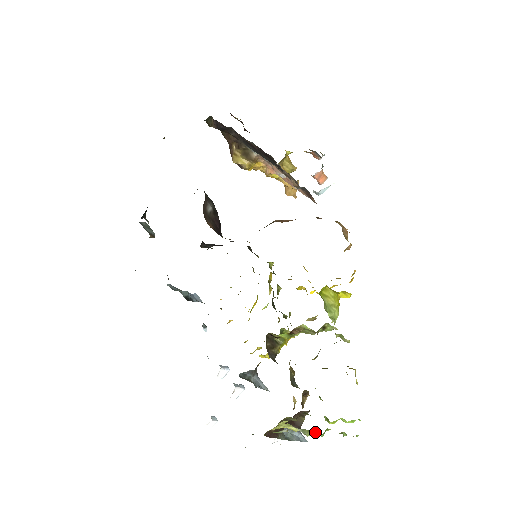
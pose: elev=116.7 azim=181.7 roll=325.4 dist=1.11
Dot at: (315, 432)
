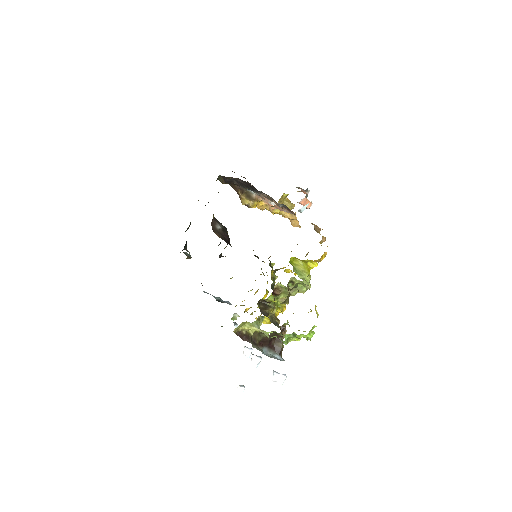
Dot at: (262, 321)
